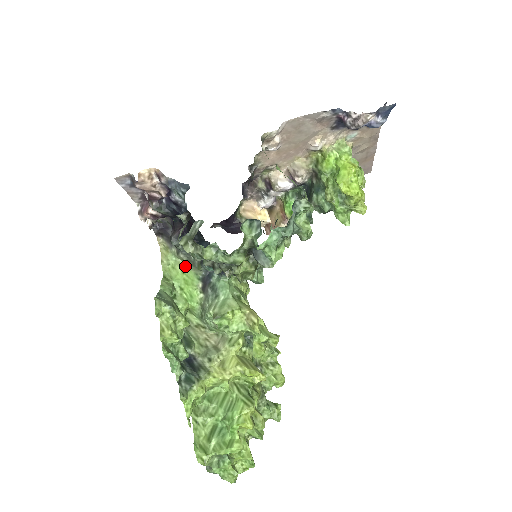
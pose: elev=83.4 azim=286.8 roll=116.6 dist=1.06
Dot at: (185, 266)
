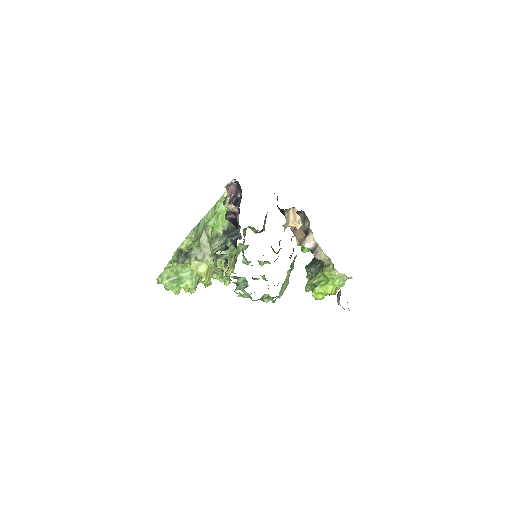
Dot at: occluded
